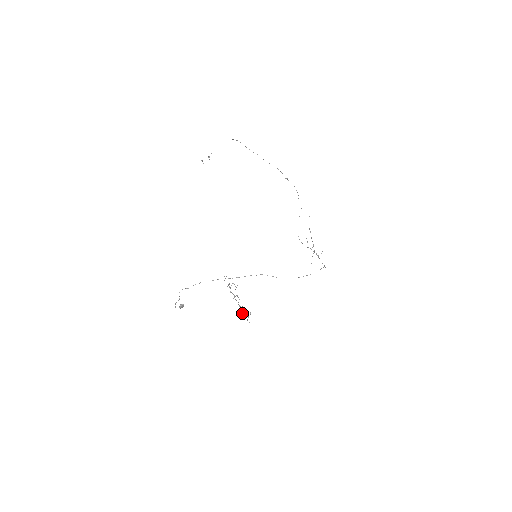
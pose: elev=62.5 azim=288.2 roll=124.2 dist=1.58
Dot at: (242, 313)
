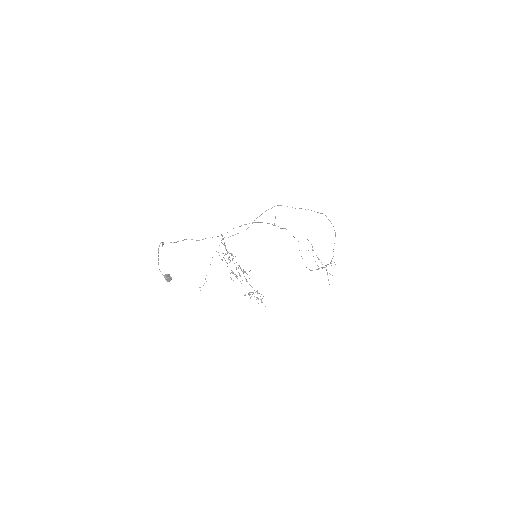
Dot at: occluded
